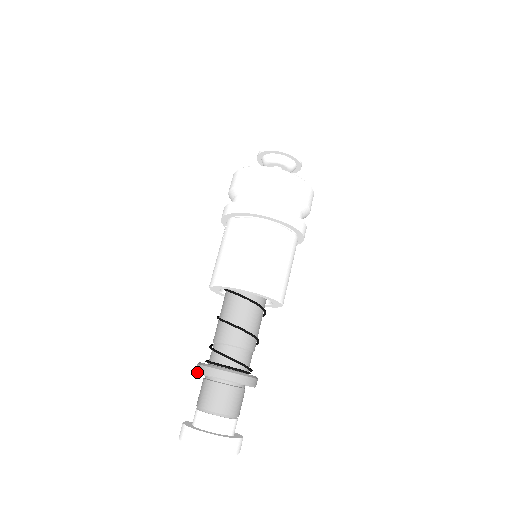
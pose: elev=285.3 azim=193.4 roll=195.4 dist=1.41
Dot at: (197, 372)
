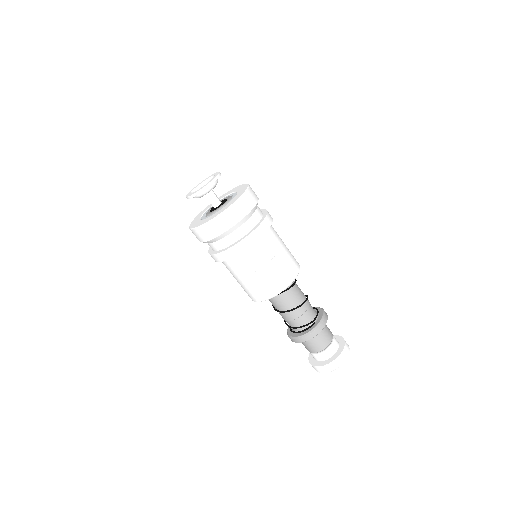
Dot at: occluded
